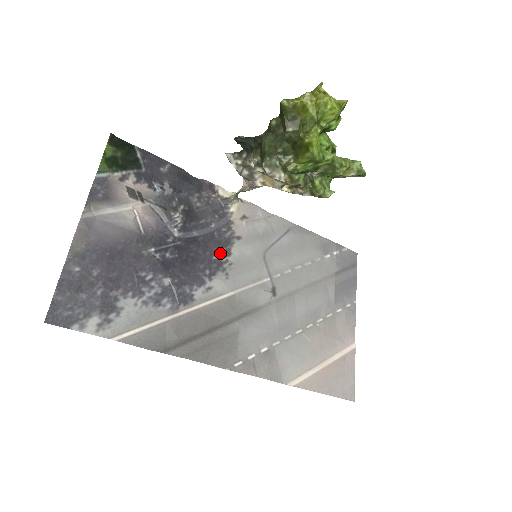
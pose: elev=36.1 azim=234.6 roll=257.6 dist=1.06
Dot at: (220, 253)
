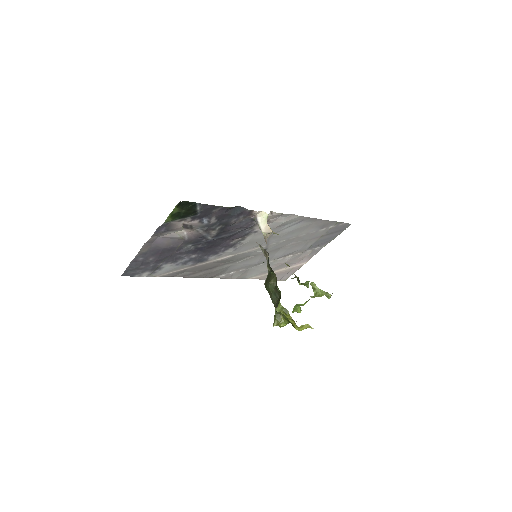
Dot at: (237, 240)
